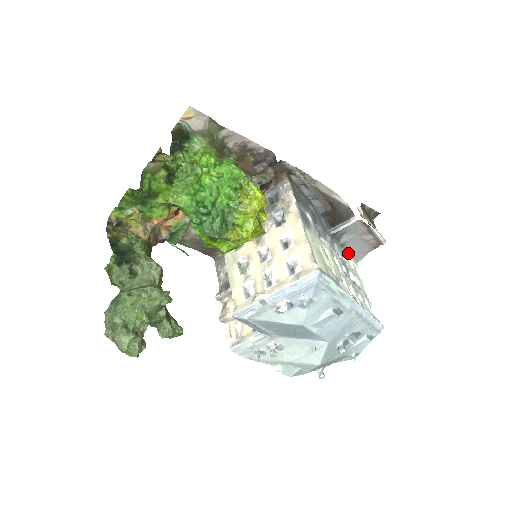
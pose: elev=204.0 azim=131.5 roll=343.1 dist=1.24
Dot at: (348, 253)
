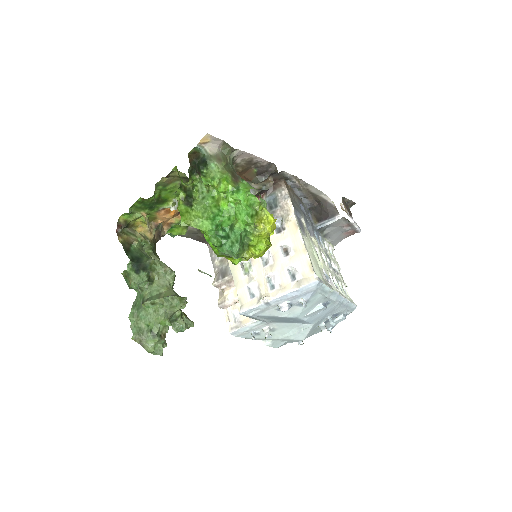
Dot at: (328, 240)
